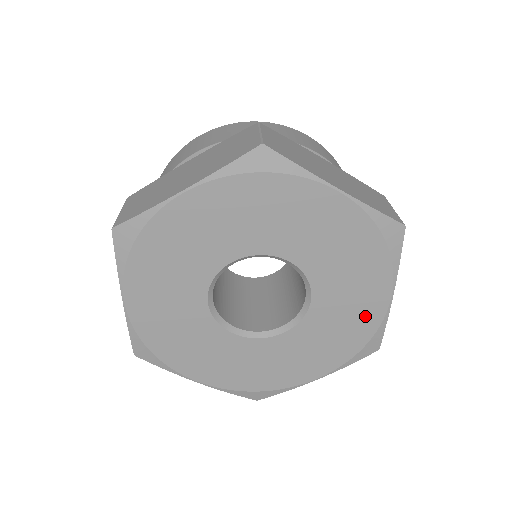
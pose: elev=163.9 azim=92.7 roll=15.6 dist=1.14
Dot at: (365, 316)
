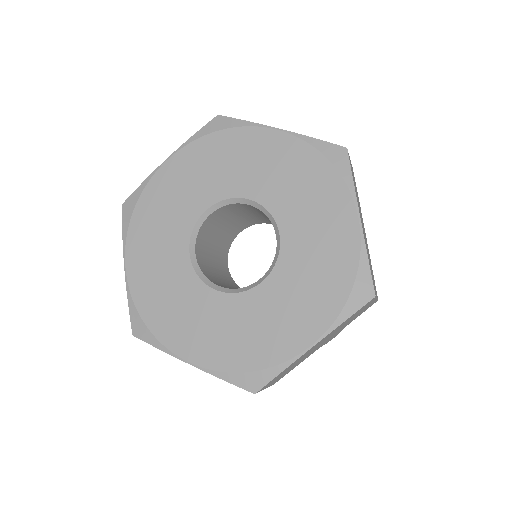
Dot at: (339, 247)
